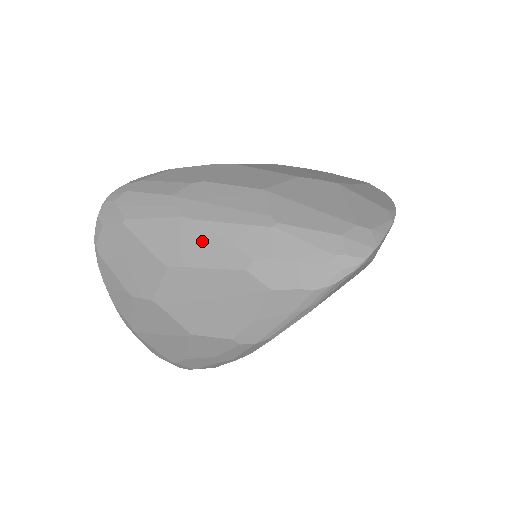
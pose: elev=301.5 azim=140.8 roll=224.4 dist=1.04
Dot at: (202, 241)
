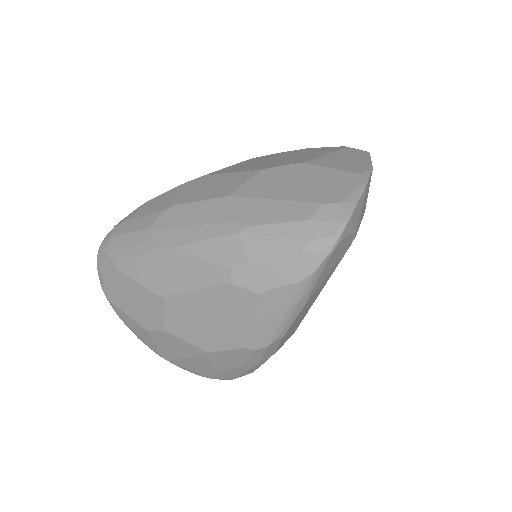
Dot at: (183, 265)
